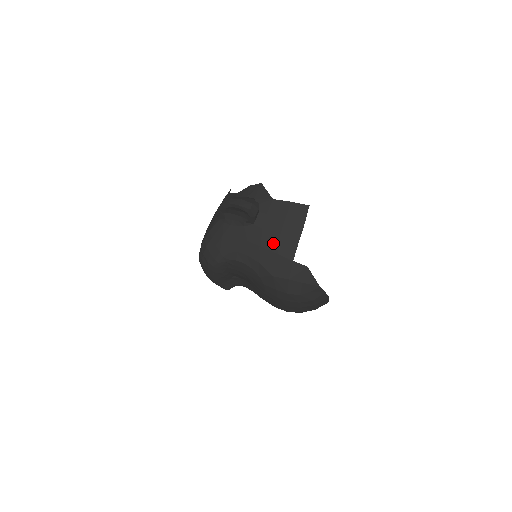
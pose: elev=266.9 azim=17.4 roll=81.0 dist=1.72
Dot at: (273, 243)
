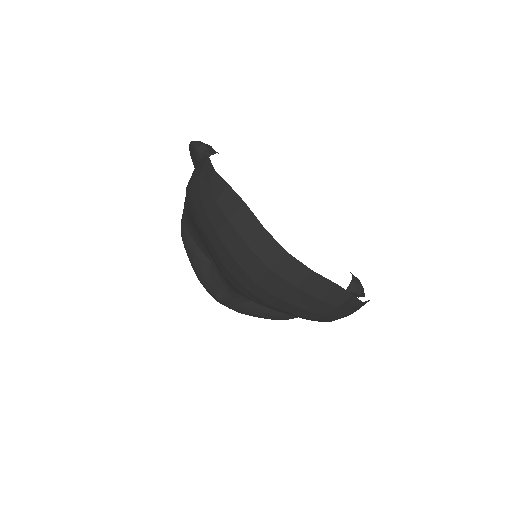
Dot at: occluded
